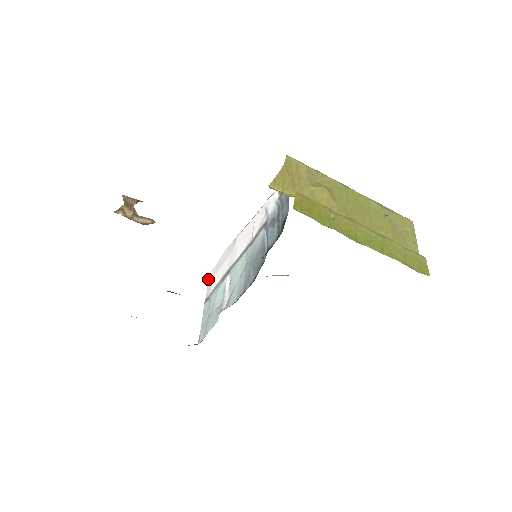
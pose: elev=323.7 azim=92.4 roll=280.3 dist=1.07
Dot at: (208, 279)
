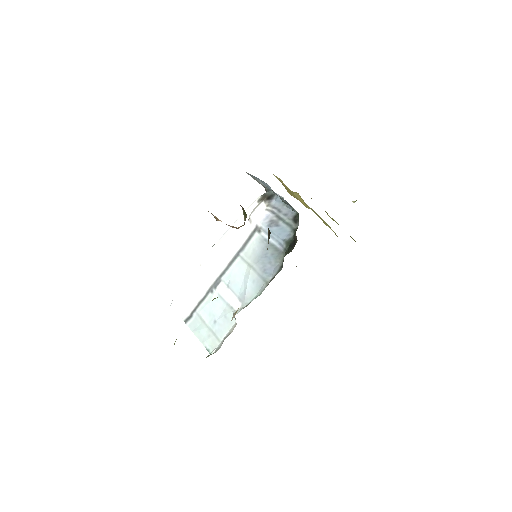
Dot at: (174, 303)
